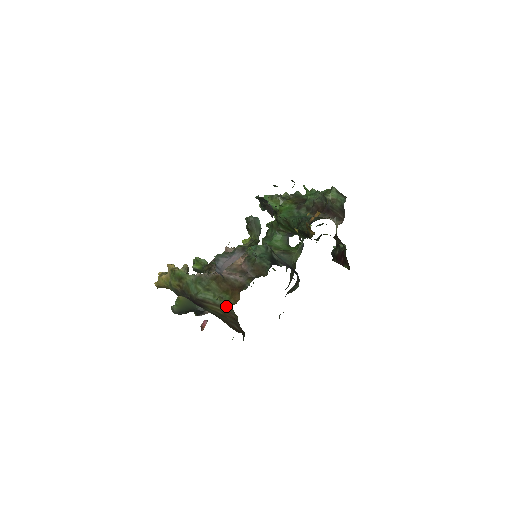
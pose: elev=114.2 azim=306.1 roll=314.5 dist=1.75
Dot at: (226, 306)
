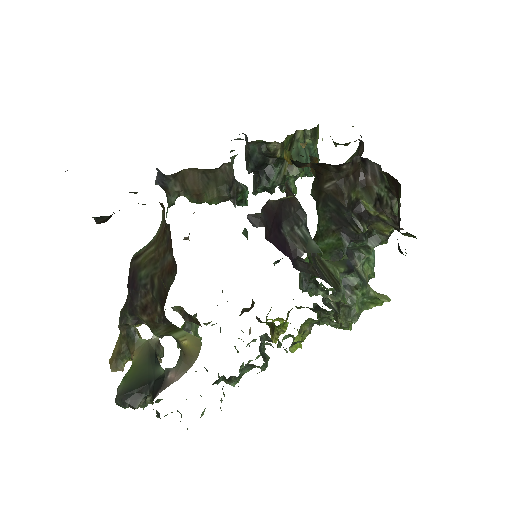
Dot at: (160, 227)
